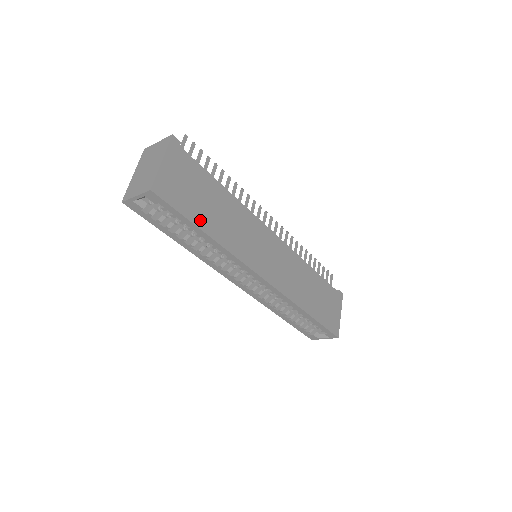
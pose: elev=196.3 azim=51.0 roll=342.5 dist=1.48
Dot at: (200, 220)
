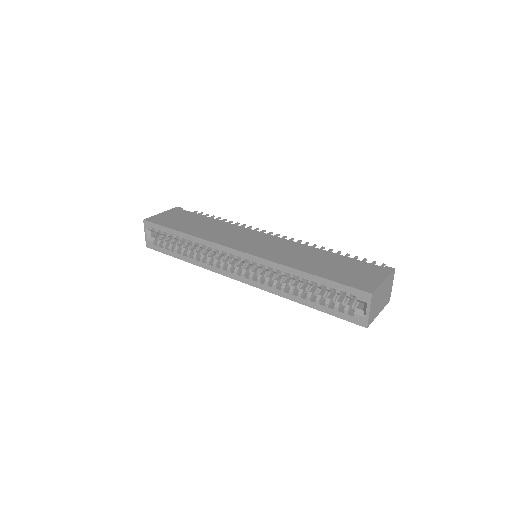
Dot at: (179, 228)
